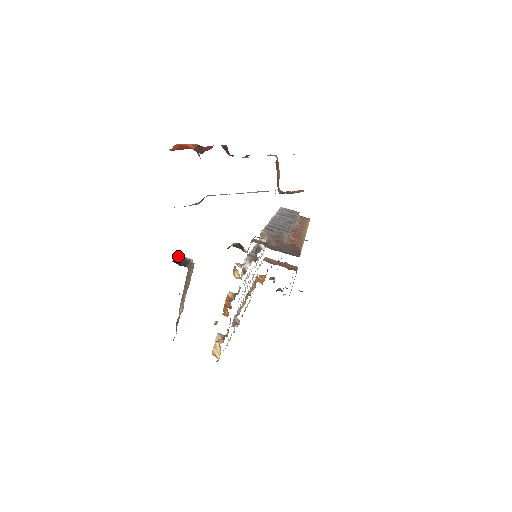
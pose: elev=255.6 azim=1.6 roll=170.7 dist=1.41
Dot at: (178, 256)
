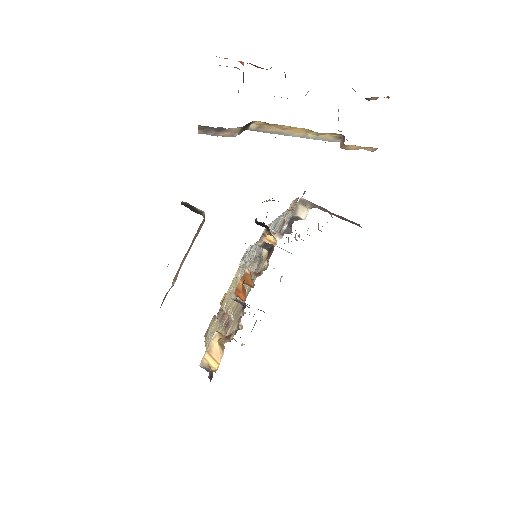
Dot at: (186, 203)
